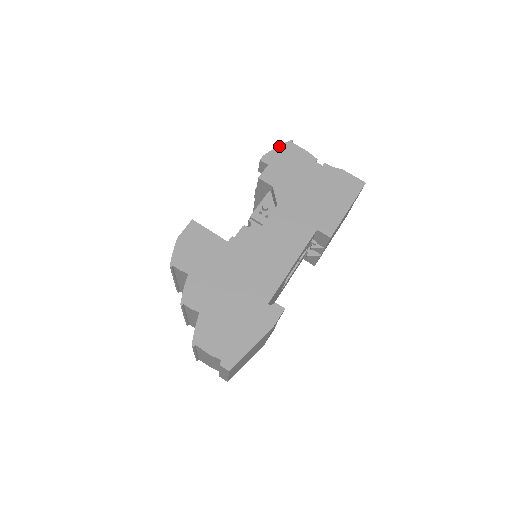
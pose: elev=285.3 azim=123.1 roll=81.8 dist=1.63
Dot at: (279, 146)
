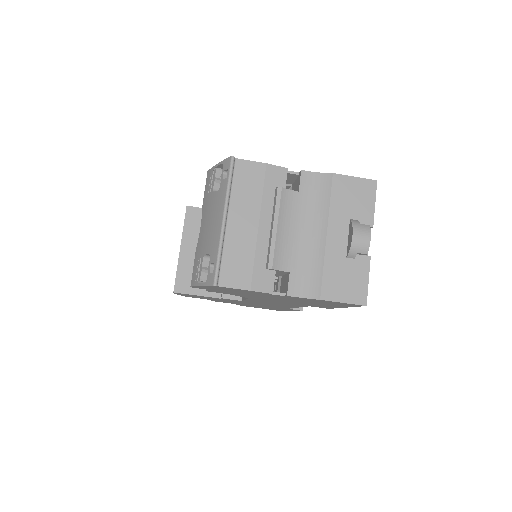
Dot at: (202, 286)
